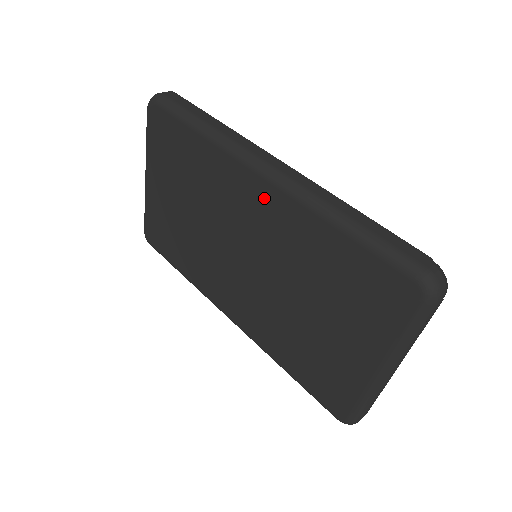
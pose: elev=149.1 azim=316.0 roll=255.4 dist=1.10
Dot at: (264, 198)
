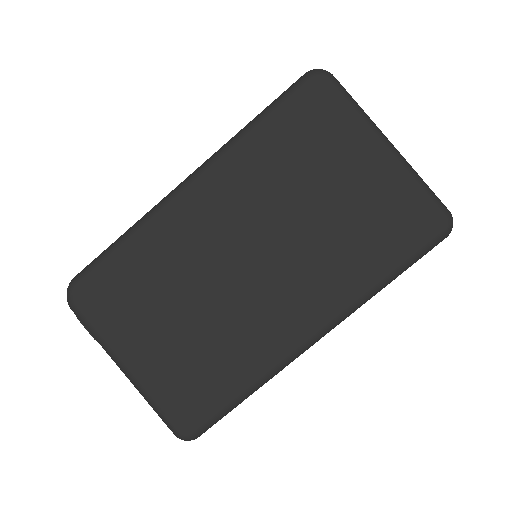
Dot at: (206, 195)
